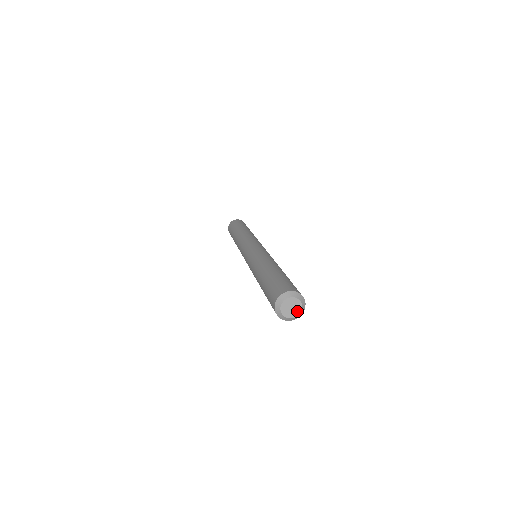
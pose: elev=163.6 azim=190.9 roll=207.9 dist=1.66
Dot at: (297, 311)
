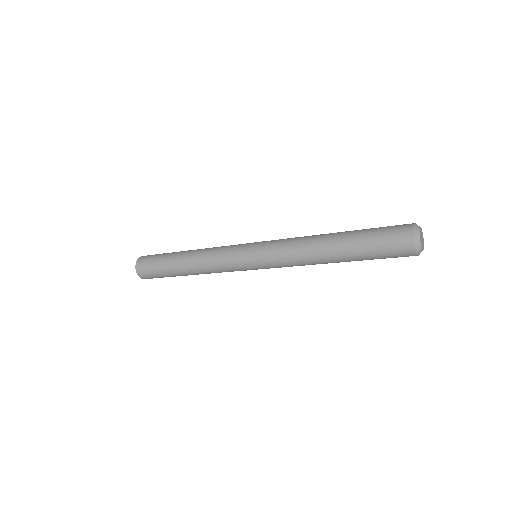
Dot at: (423, 246)
